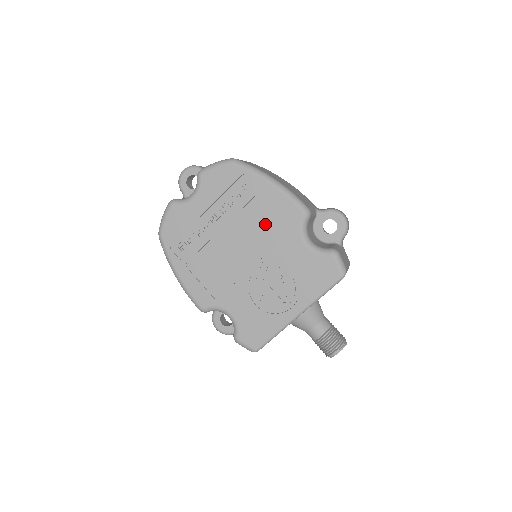
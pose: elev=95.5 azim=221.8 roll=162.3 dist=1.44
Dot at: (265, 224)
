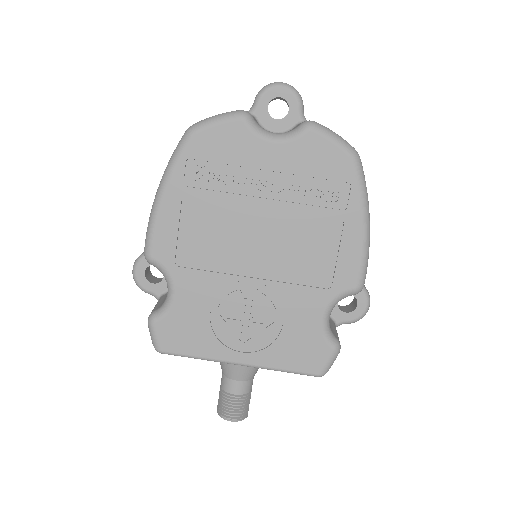
Dot at: (311, 254)
